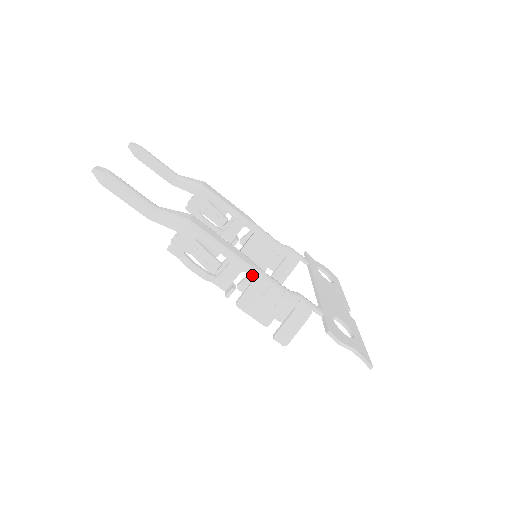
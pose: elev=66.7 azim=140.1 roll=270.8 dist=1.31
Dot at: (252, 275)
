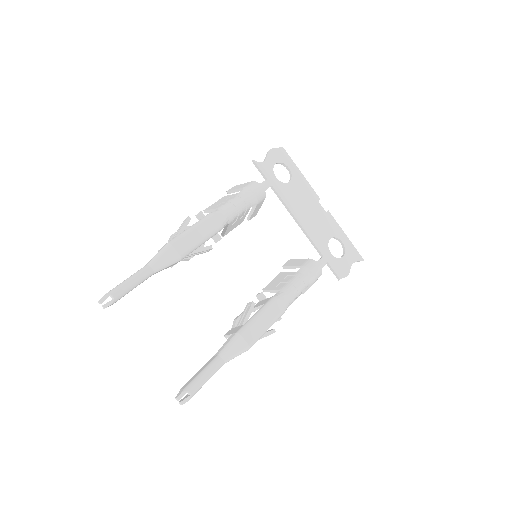
Dot at: (288, 306)
